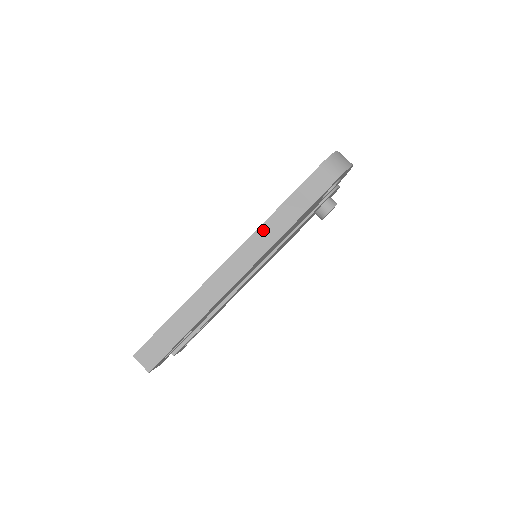
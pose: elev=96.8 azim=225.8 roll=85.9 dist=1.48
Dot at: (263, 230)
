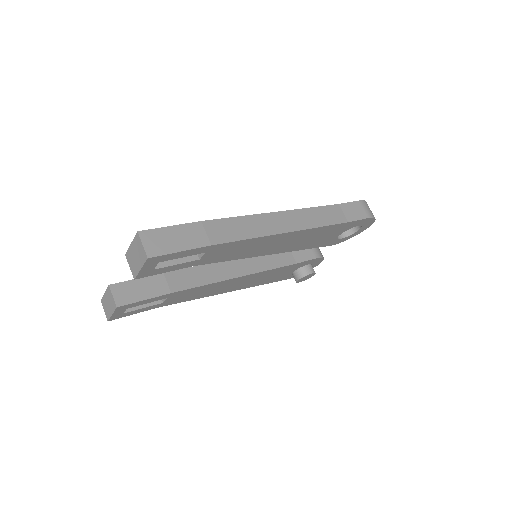
Dot at: (306, 212)
